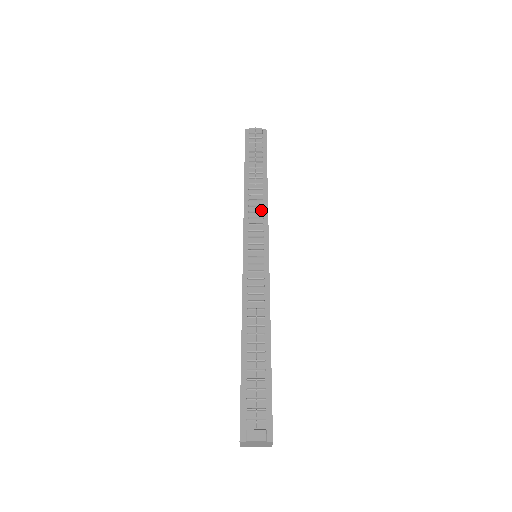
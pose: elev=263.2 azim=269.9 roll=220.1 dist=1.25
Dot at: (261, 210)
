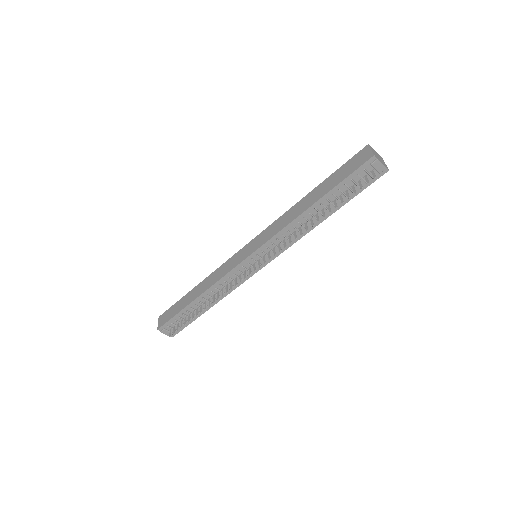
Dot at: (292, 239)
